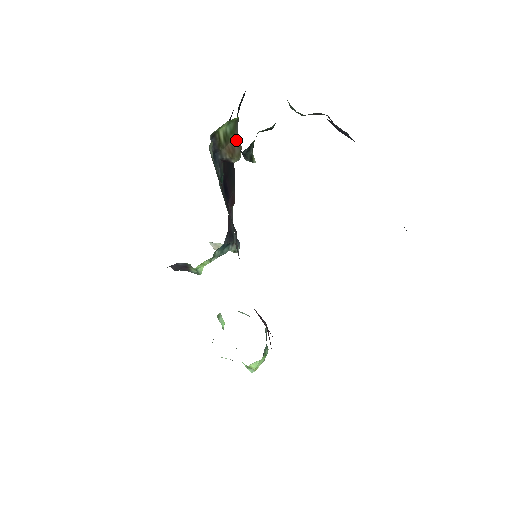
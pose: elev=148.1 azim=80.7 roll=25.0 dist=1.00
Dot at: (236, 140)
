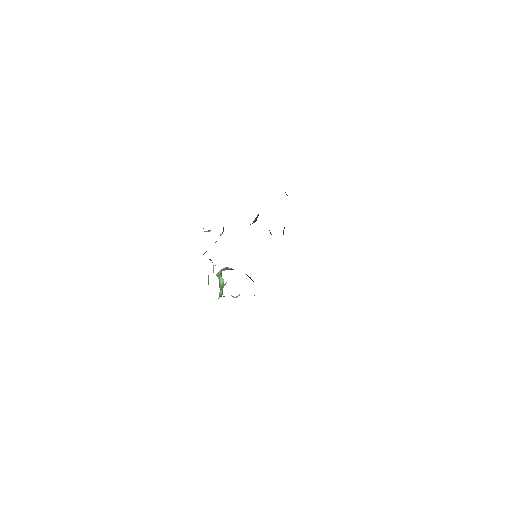
Dot at: (258, 215)
